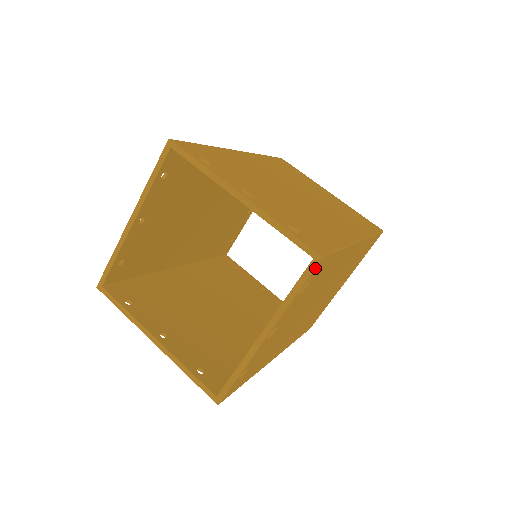
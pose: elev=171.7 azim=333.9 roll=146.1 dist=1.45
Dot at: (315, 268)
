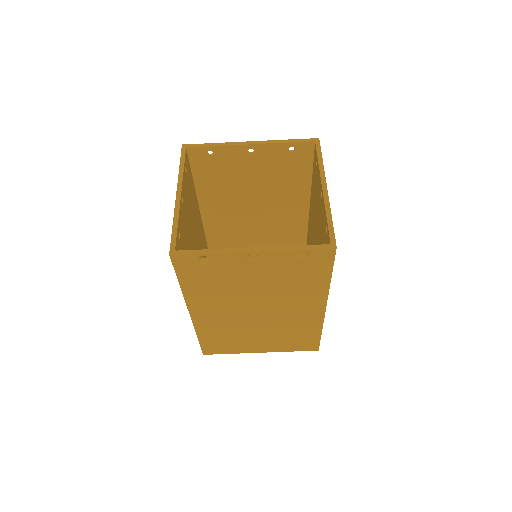
Dot at: (325, 249)
